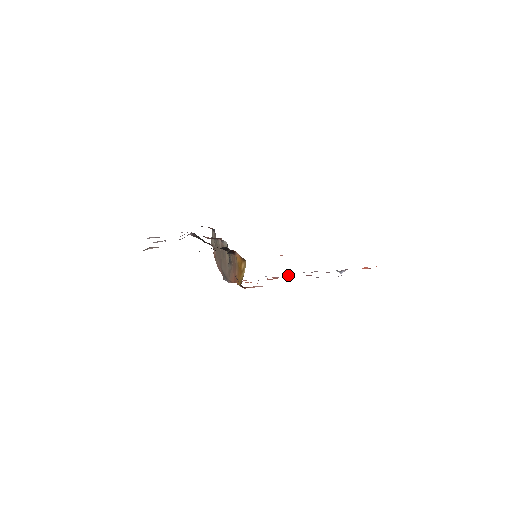
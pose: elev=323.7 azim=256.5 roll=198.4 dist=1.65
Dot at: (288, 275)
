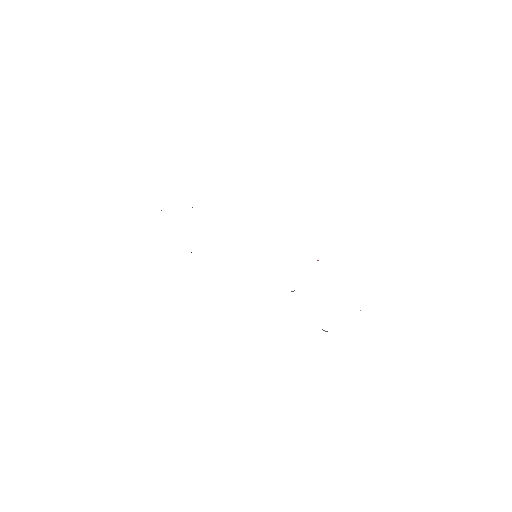
Dot at: occluded
